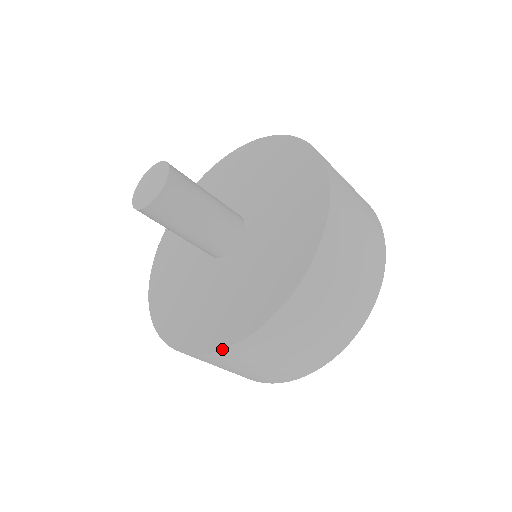
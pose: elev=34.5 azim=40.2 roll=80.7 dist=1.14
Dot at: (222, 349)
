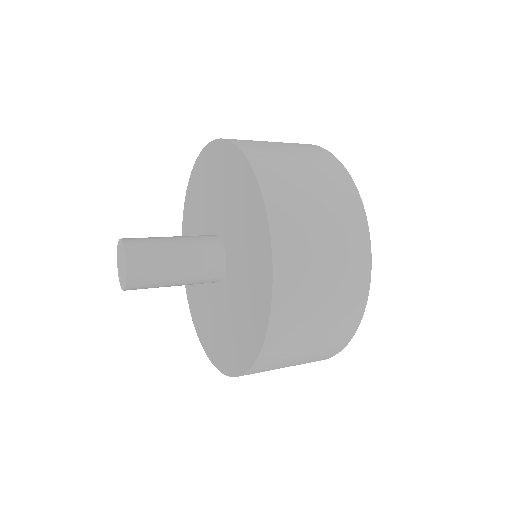
Dot at: occluded
